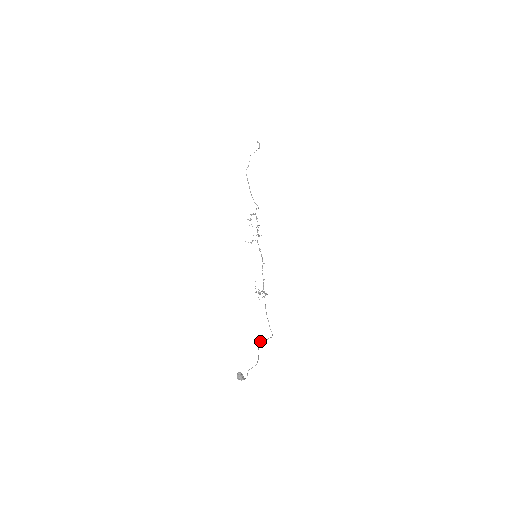
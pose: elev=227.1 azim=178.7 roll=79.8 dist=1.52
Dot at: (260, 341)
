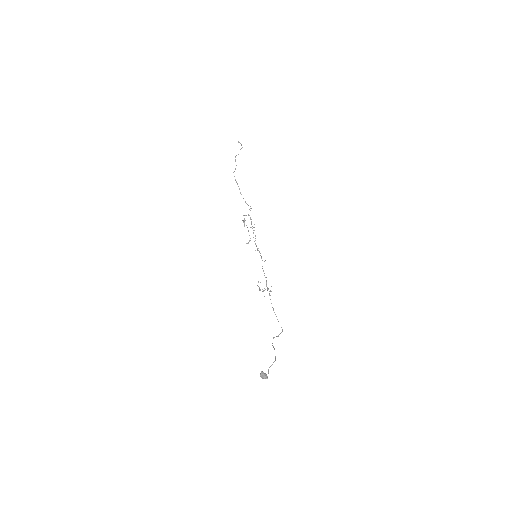
Dot at: occluded
